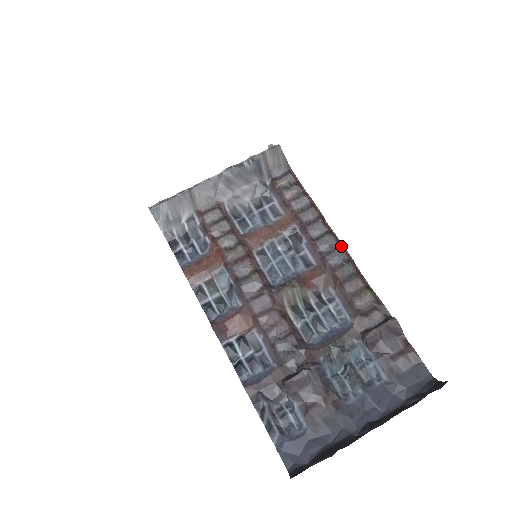
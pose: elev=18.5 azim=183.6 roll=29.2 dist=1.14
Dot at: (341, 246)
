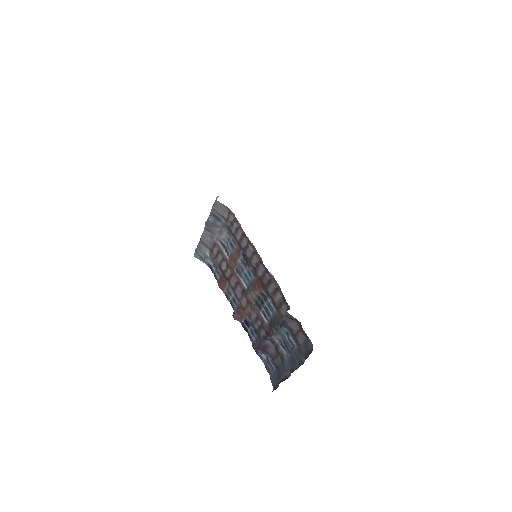
Dot at: (261, 262)
